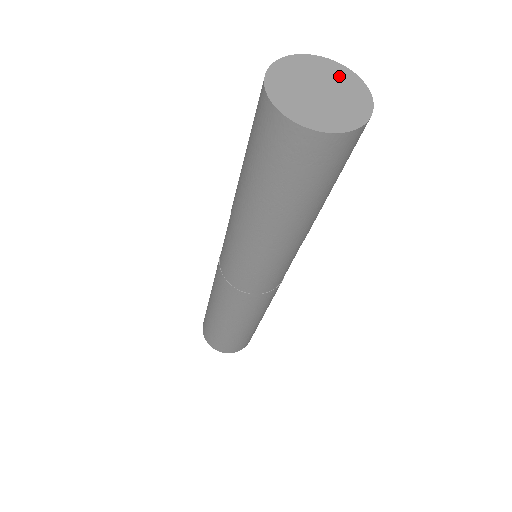
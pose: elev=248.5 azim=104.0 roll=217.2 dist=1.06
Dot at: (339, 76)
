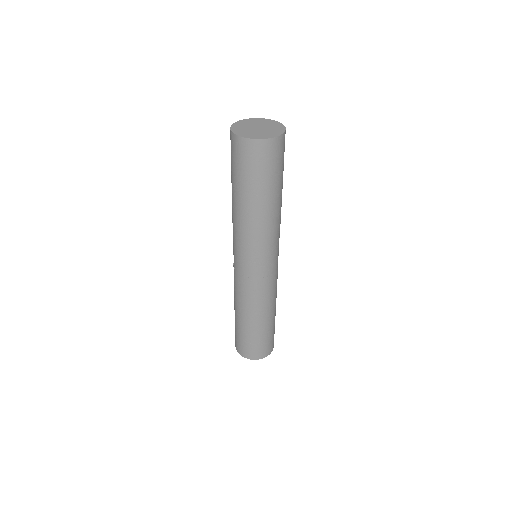
Dot at: (267, 122)
